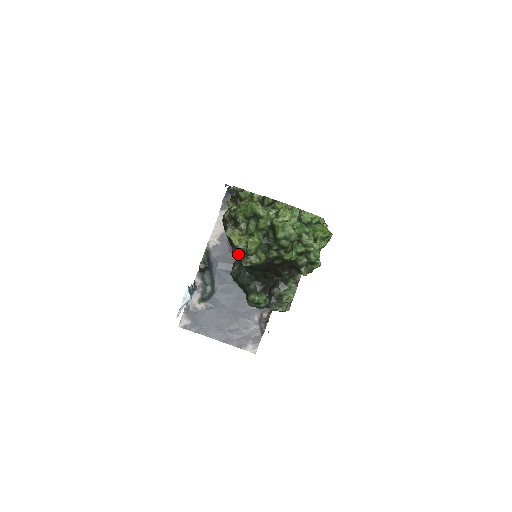
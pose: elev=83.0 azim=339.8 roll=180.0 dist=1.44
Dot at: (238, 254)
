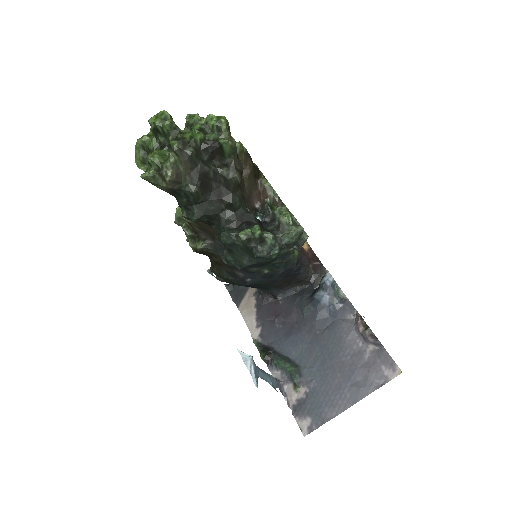
Dot at: (188, 213)
